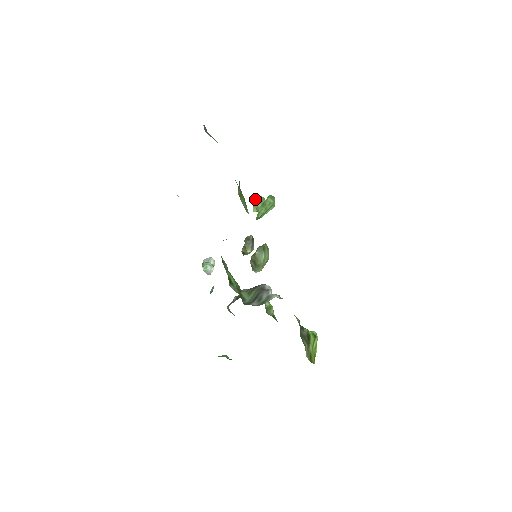
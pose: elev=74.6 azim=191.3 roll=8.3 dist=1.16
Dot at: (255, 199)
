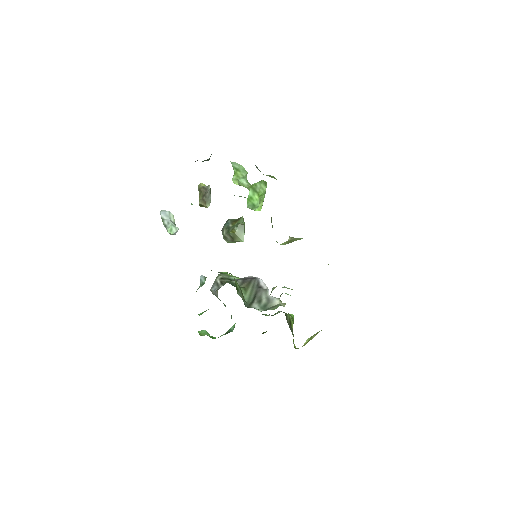
Dot at: (234, 167)
